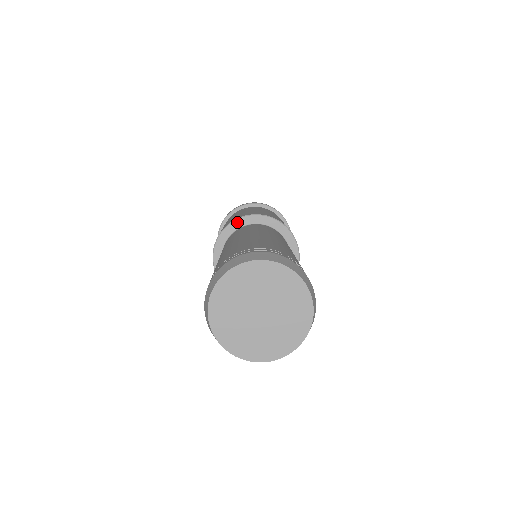
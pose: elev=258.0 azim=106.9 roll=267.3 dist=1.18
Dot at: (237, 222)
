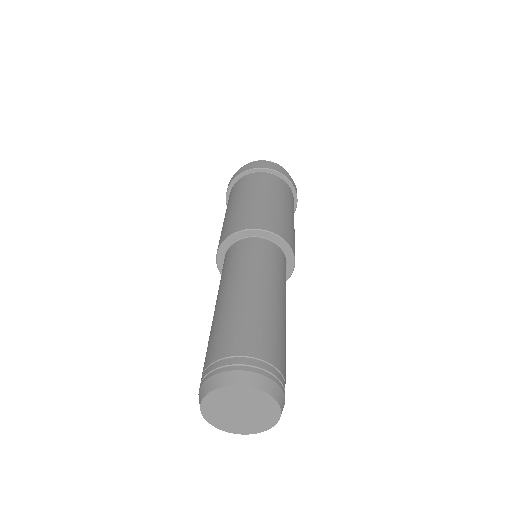
Dot at: (219, 255)
